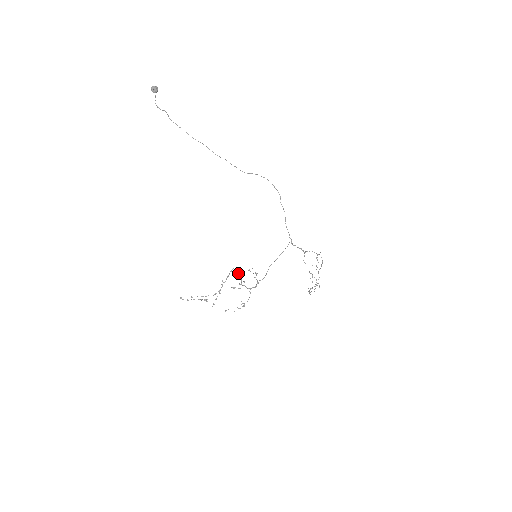
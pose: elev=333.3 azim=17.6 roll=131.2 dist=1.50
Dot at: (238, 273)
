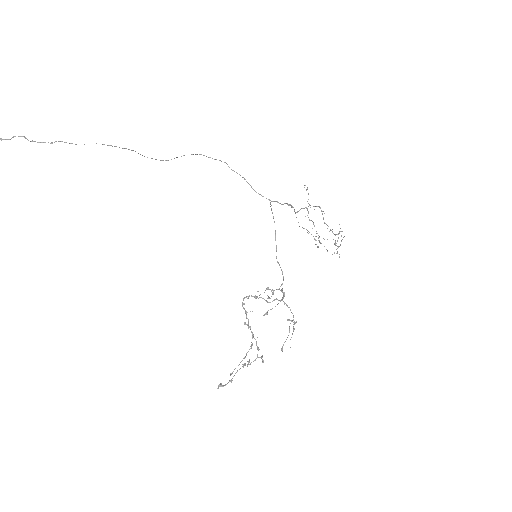
Dot at: occluded
